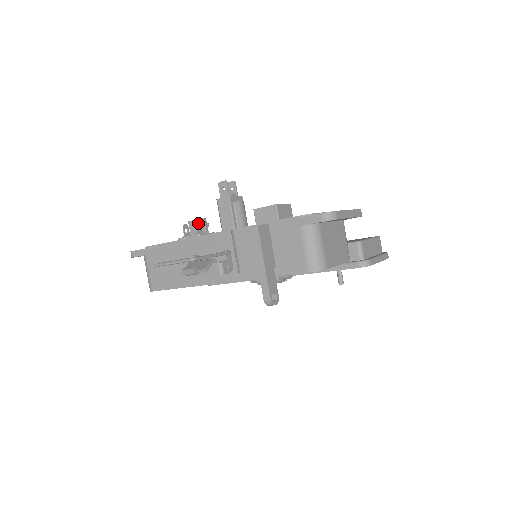
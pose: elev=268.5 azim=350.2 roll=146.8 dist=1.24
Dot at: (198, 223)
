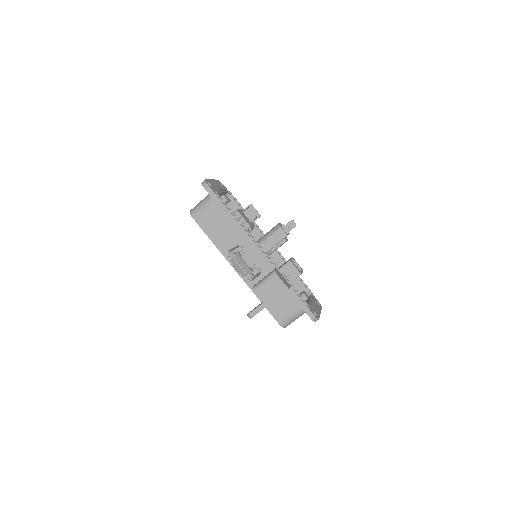
Dot at: occluded
